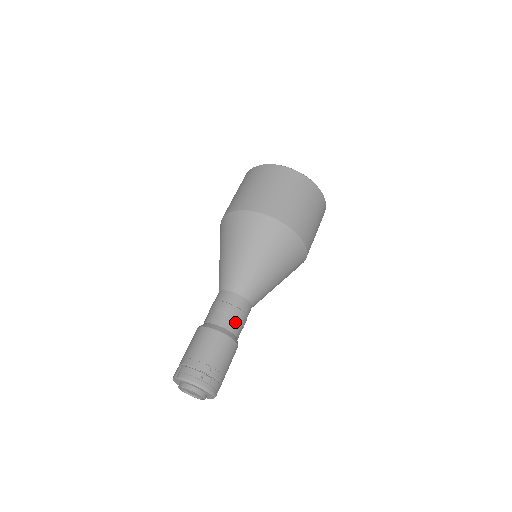
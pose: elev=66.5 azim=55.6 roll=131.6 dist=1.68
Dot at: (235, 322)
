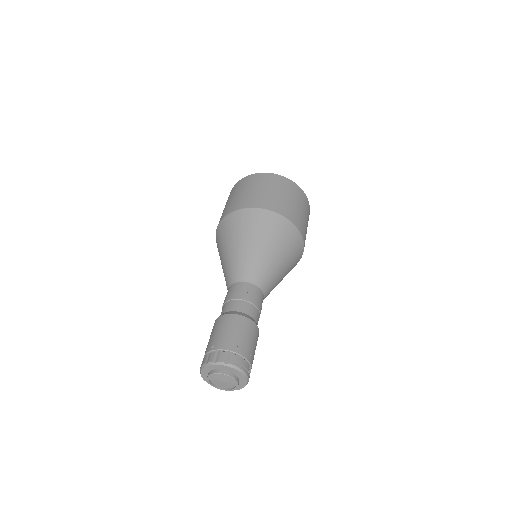
Dot at: occluded
